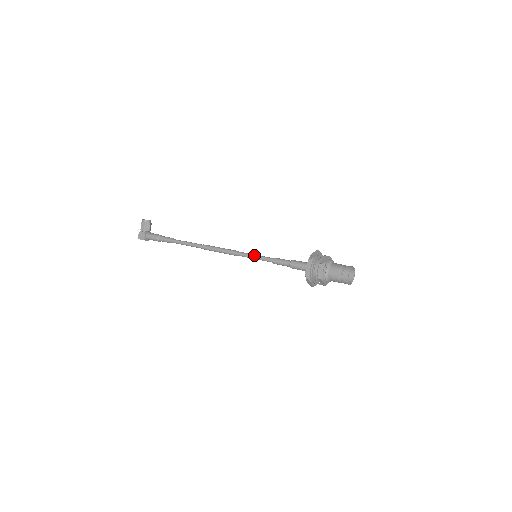
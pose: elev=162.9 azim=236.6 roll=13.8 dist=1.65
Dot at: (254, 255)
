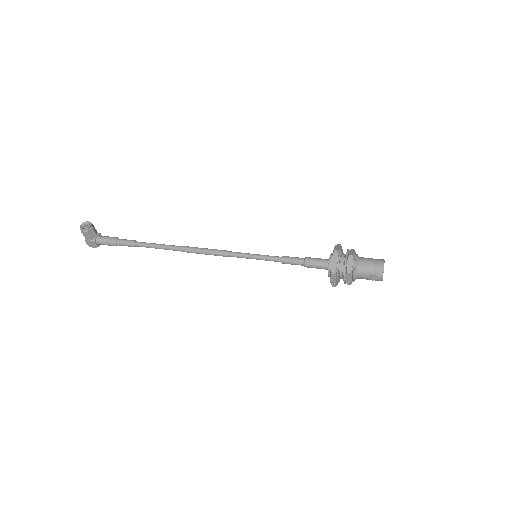
Dot at: (254, 257)
